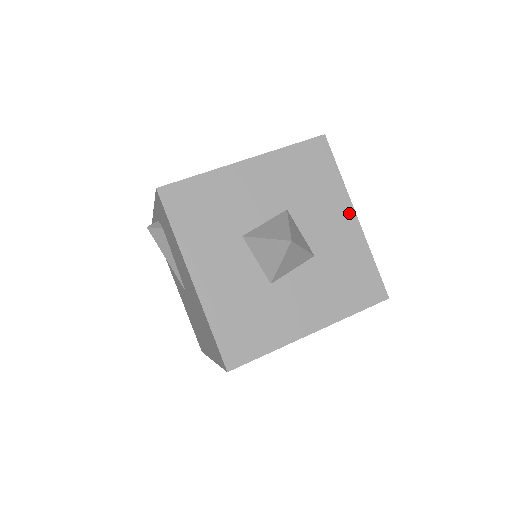
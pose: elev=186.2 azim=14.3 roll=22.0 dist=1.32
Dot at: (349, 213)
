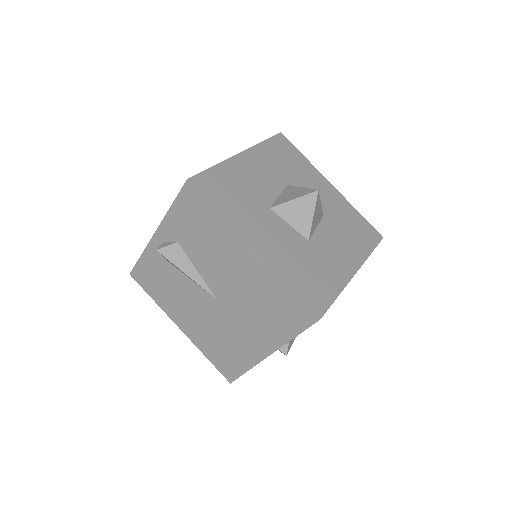
Dot at: (354, 265)
